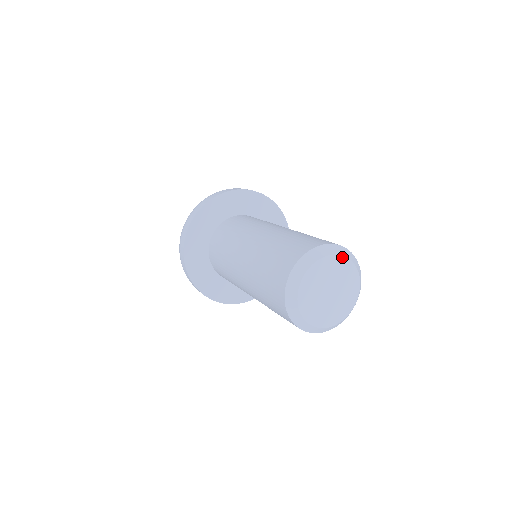
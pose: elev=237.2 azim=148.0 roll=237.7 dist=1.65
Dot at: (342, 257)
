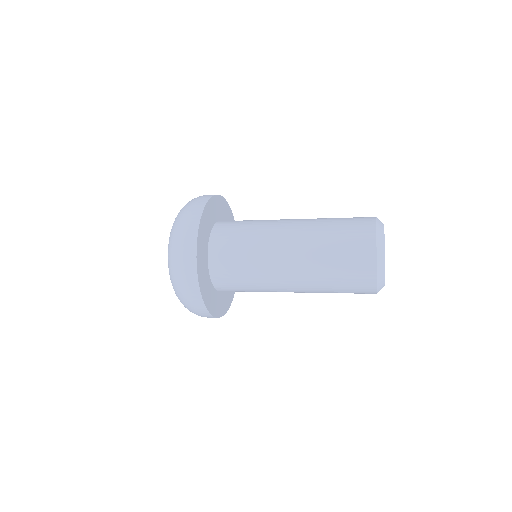
Dot at: occluded
